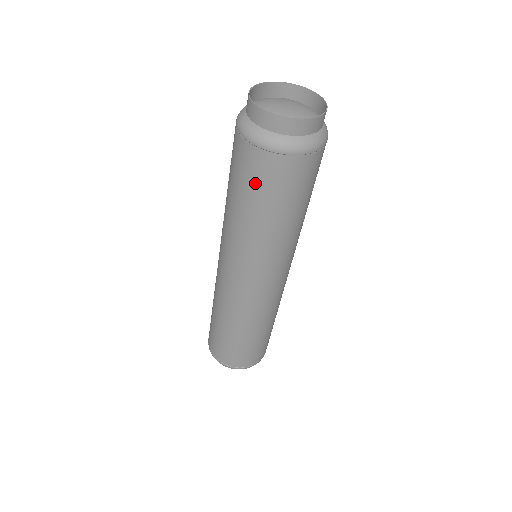
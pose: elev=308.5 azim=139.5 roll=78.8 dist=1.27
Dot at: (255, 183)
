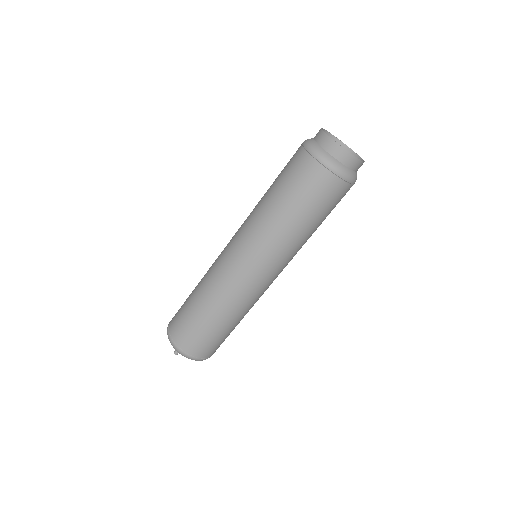
Dot at: (313, 195)
